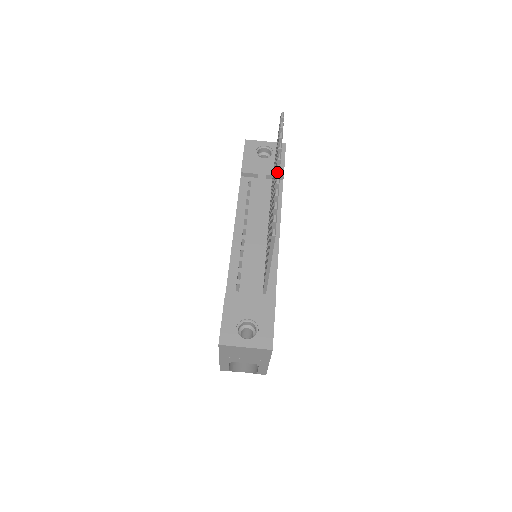
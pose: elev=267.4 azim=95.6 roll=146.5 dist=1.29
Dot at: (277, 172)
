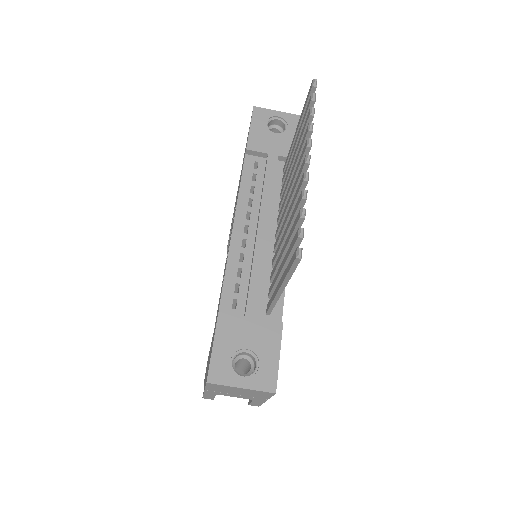
Dot at: (305, 164)
